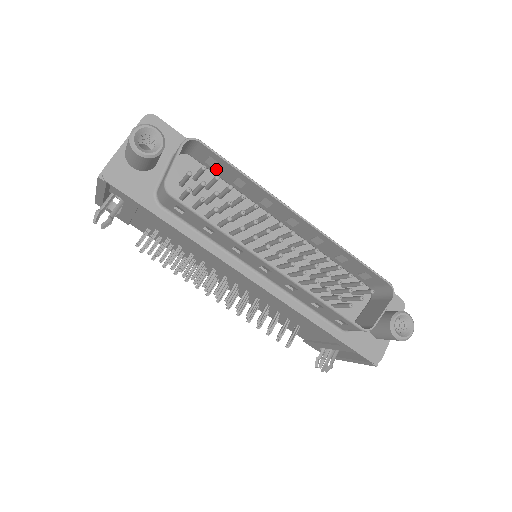
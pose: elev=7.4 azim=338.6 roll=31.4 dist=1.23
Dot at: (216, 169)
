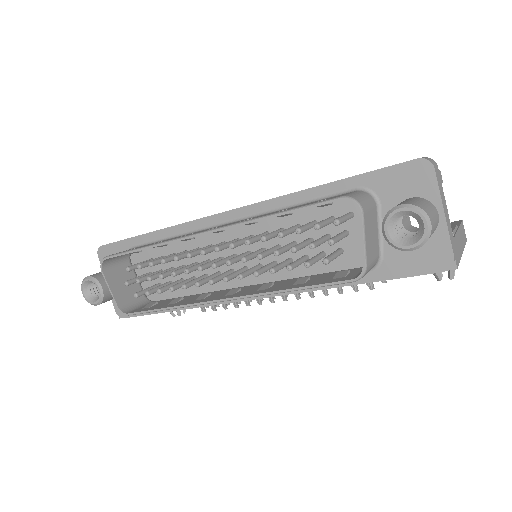
Dot at: occluded
